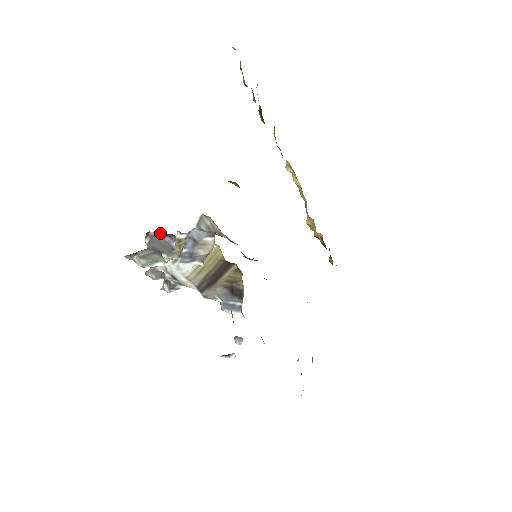
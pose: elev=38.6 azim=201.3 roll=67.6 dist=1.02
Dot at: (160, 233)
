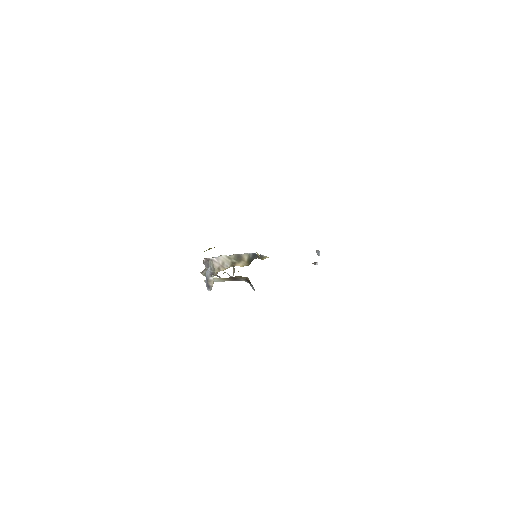
Dot at: (208, 258)
